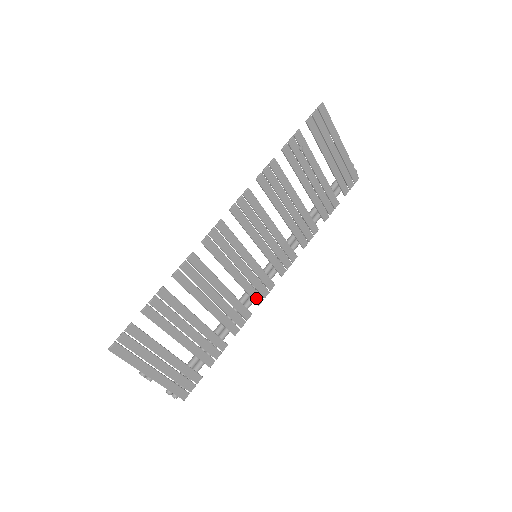
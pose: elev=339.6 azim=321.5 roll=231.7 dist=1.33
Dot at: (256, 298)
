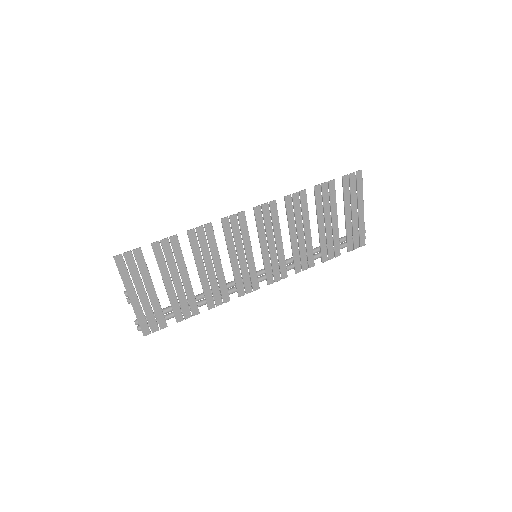
Dot at: (240, 289)
